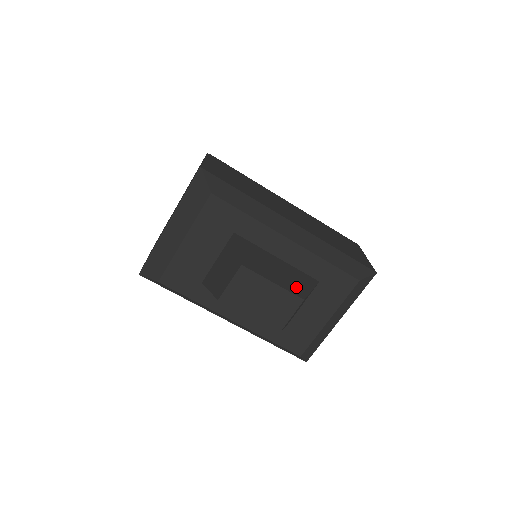
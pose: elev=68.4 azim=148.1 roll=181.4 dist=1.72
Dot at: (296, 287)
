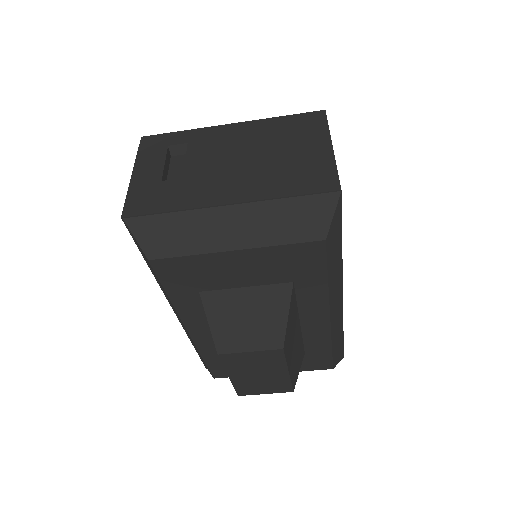
Dot at: (295, 372)
